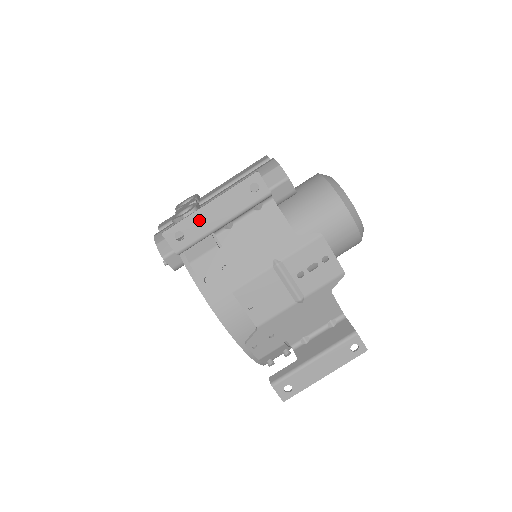
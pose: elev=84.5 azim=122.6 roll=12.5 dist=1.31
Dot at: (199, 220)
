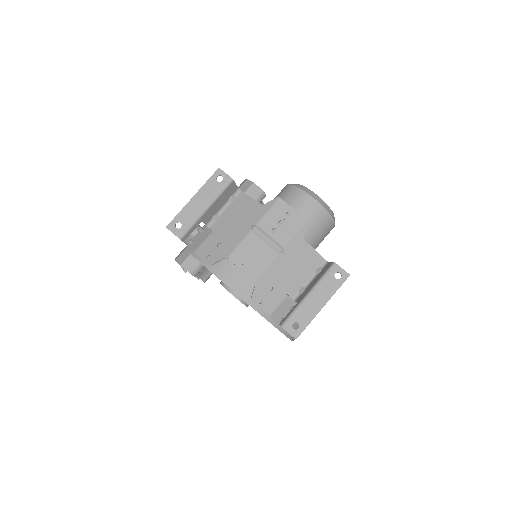
Dot at: (189, 211)
